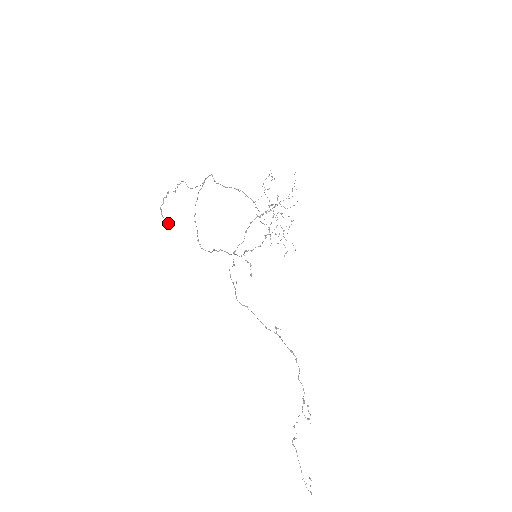
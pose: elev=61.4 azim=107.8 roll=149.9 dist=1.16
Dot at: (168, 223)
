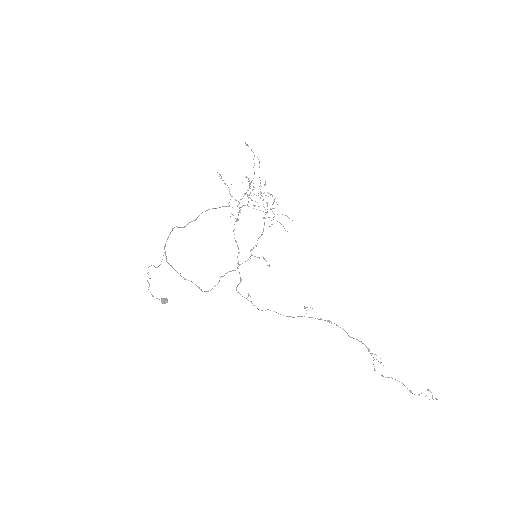
Dot at: (164, 303)
